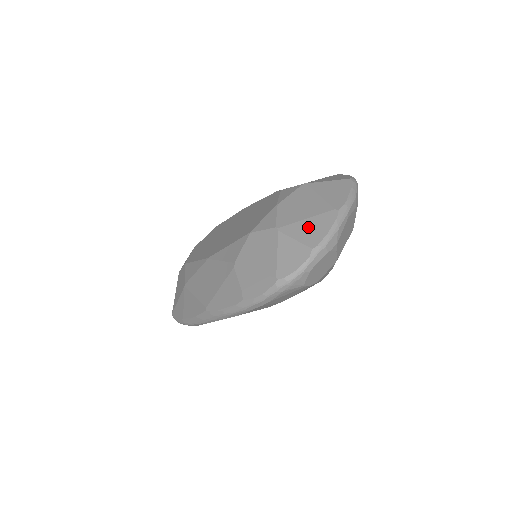
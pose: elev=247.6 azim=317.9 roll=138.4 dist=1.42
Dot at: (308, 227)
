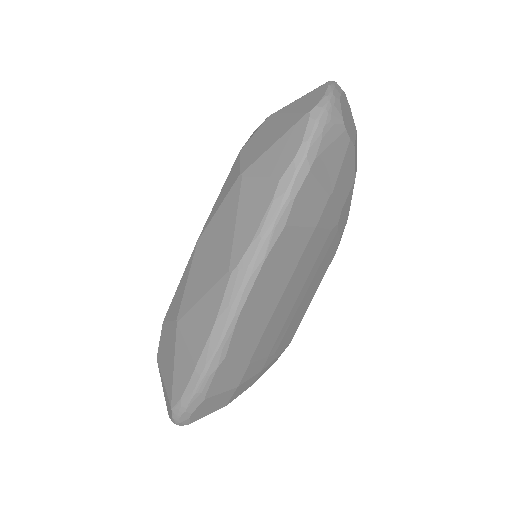
Dot at: occluded
